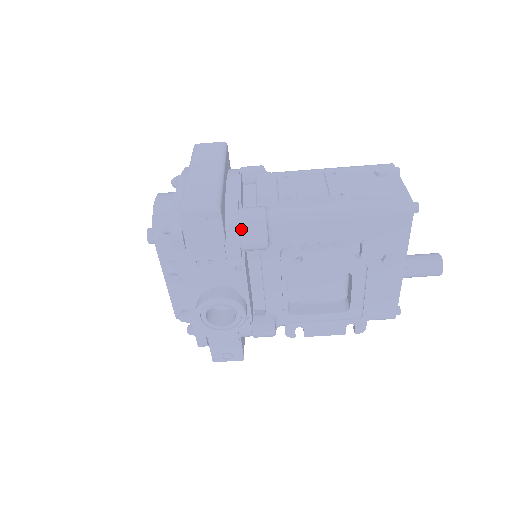
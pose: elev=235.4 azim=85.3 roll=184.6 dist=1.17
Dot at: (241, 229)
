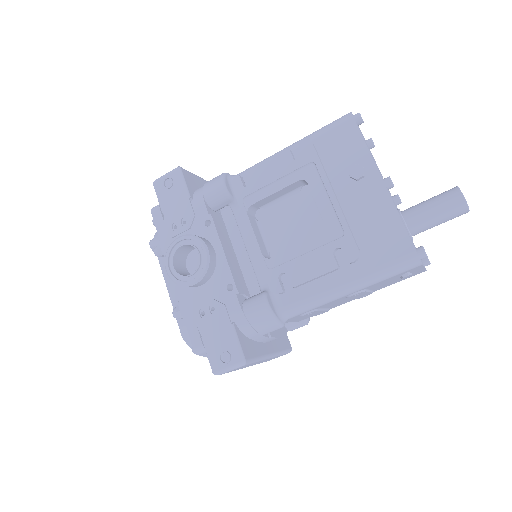
Dot at: (204, 186)
